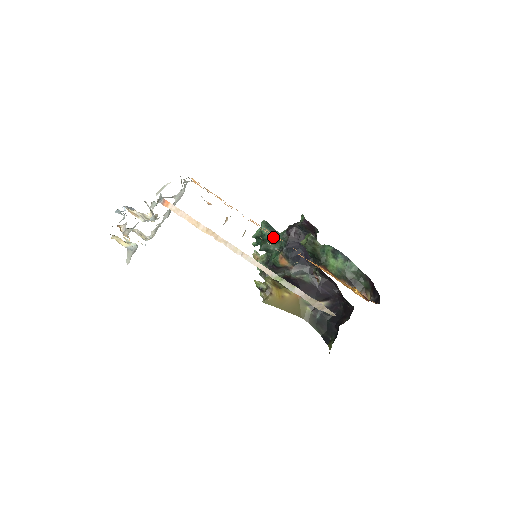
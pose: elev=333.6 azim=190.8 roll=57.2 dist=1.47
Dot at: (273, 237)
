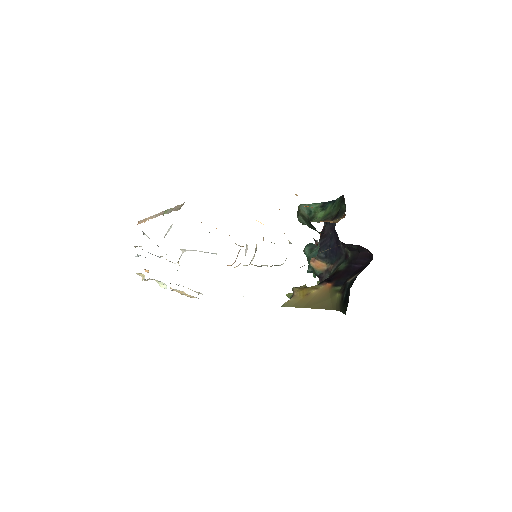
Dot at: (313, 251)
